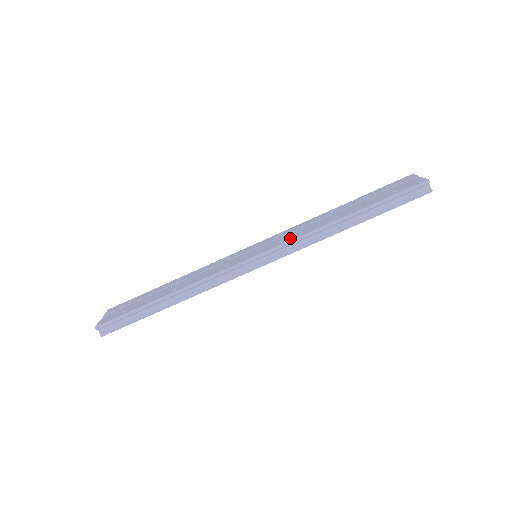
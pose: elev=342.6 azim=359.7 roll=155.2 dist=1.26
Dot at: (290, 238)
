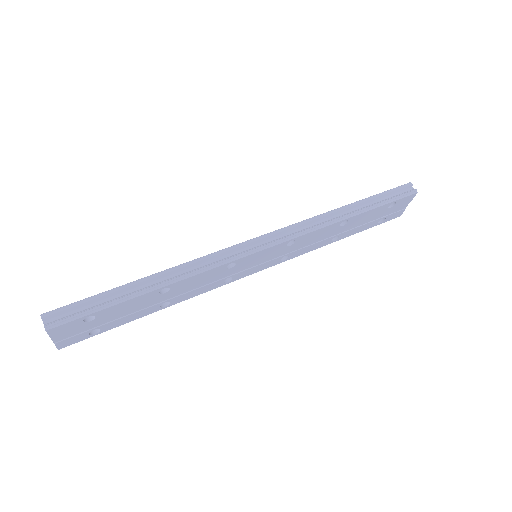
Dot at: occluded
